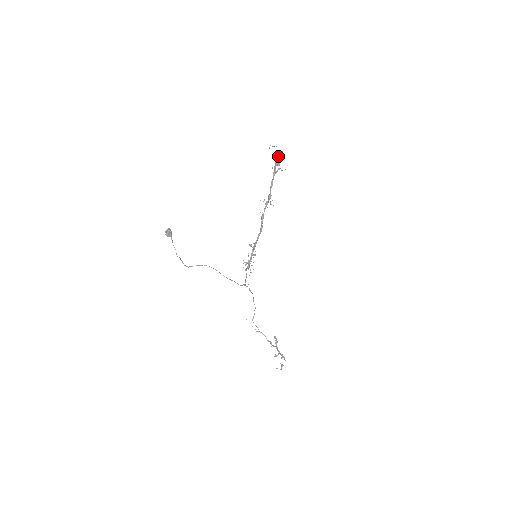
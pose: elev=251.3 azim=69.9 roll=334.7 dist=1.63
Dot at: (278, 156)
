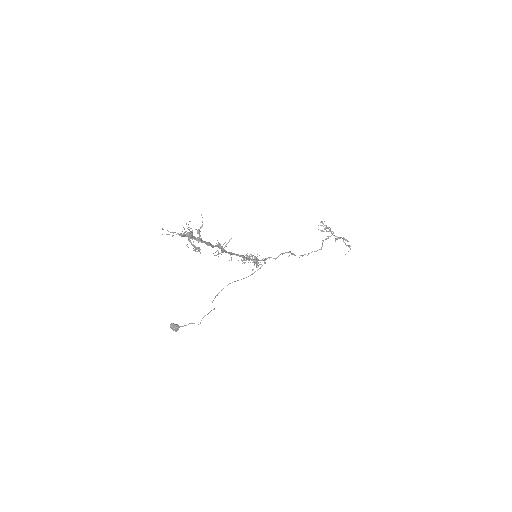
Dot at: (184, 235)
